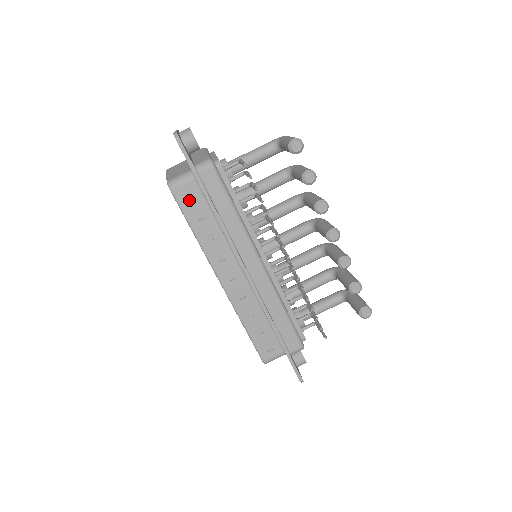
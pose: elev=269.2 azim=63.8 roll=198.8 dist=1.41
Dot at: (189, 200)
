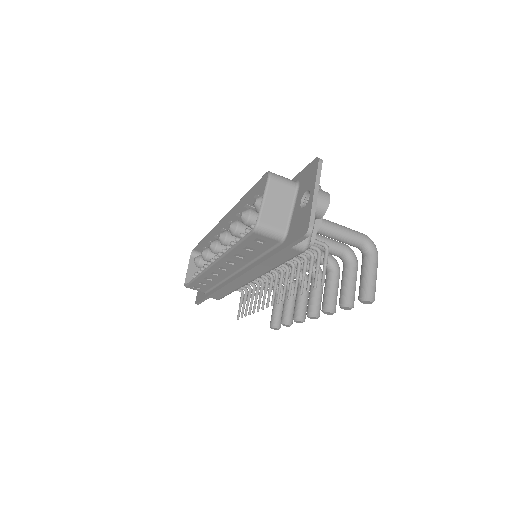
Dot at: (257, 242)
